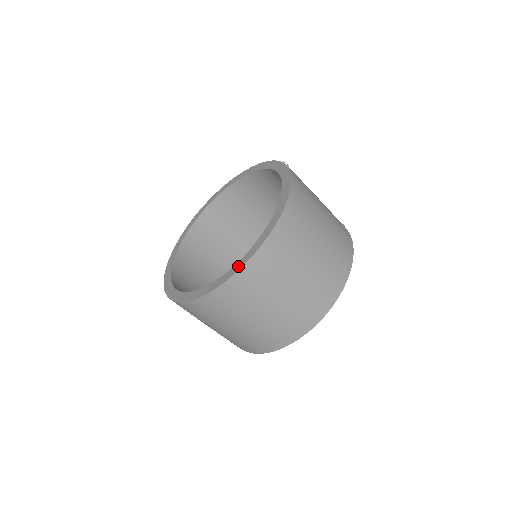
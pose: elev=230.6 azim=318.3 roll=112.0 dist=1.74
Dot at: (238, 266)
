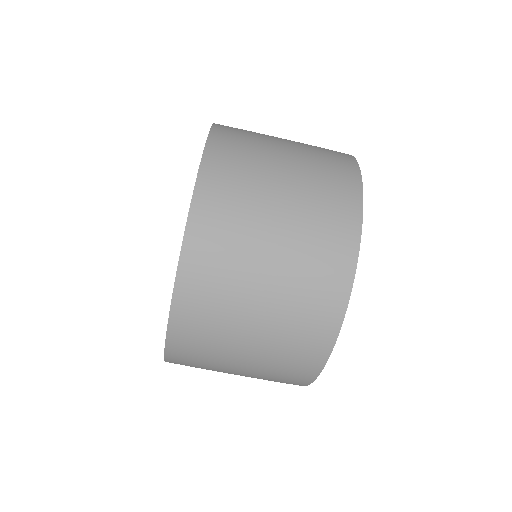
Dot at: occluded
